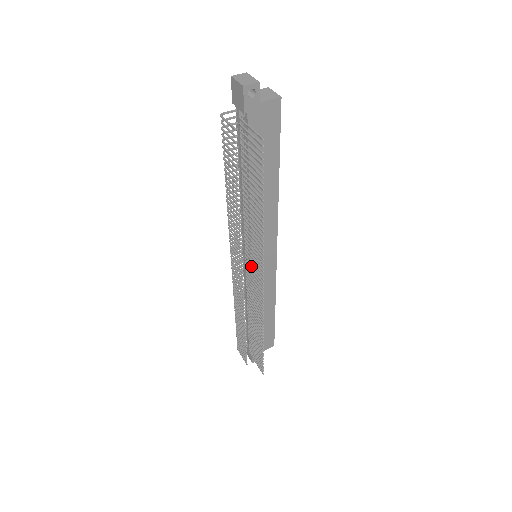
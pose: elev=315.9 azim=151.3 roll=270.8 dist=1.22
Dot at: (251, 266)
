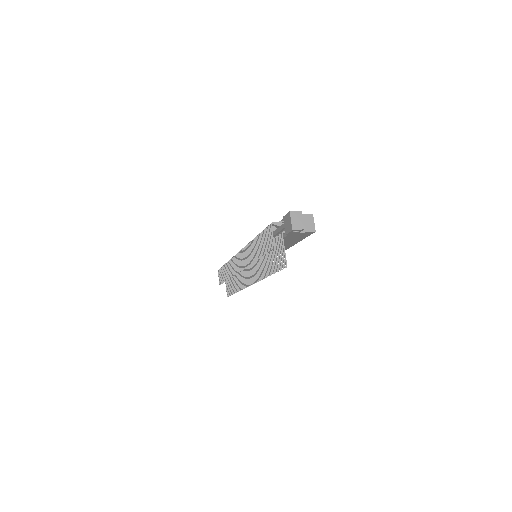
Dot at: (249, 267)
